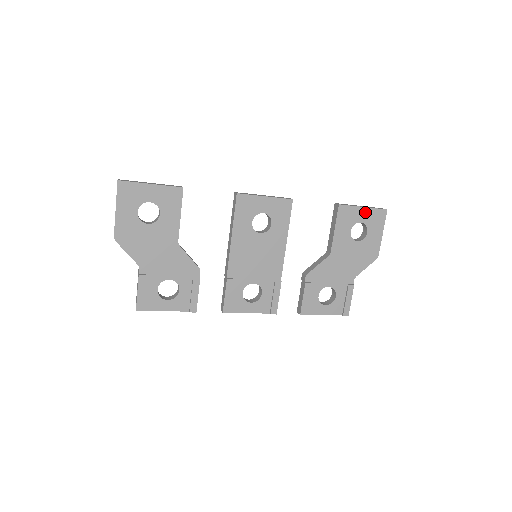
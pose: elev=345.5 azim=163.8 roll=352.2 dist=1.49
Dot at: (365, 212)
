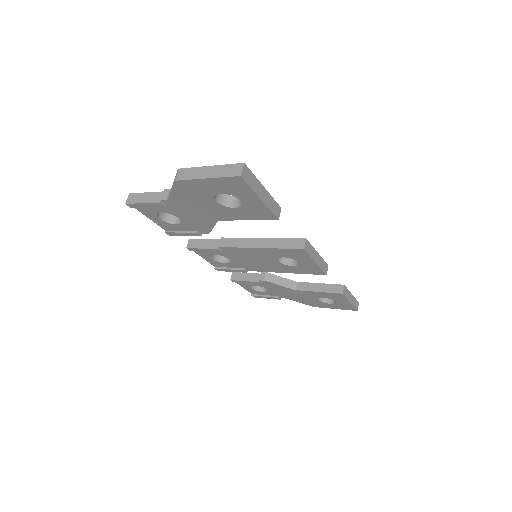
Dot at: (347, 303)
